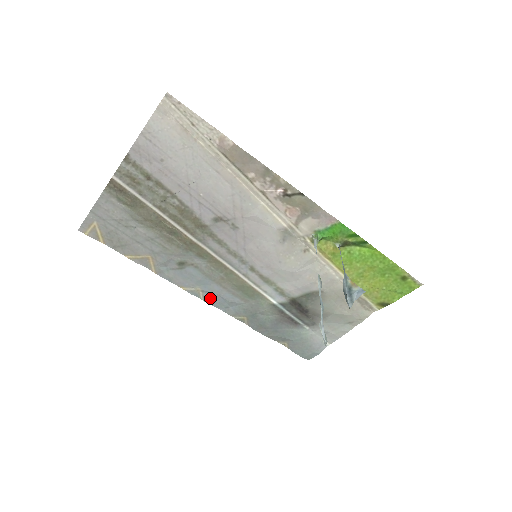
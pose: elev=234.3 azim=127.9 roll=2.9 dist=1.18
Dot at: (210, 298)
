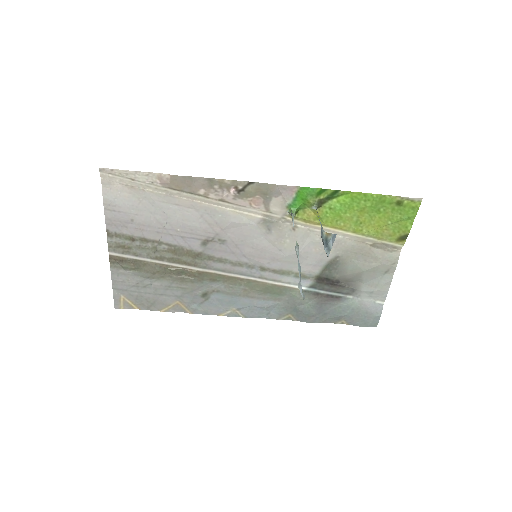
Dot at: (248, 312)
